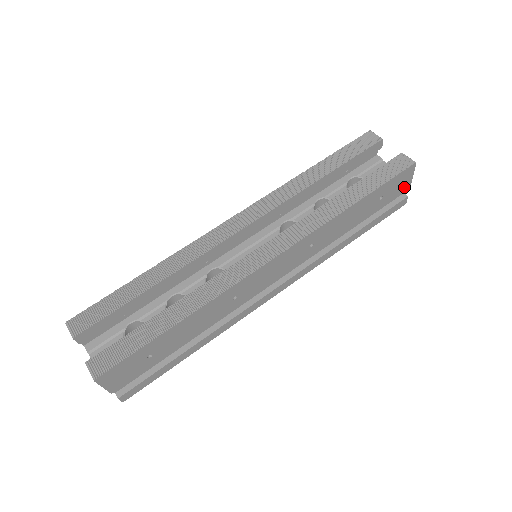
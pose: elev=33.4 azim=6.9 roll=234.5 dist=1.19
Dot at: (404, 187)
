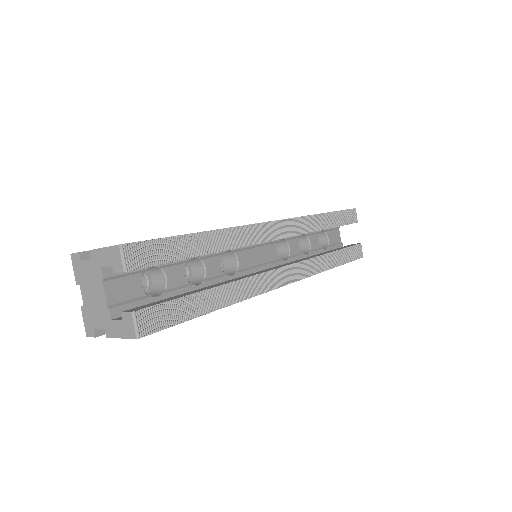
Dot at: occluded
